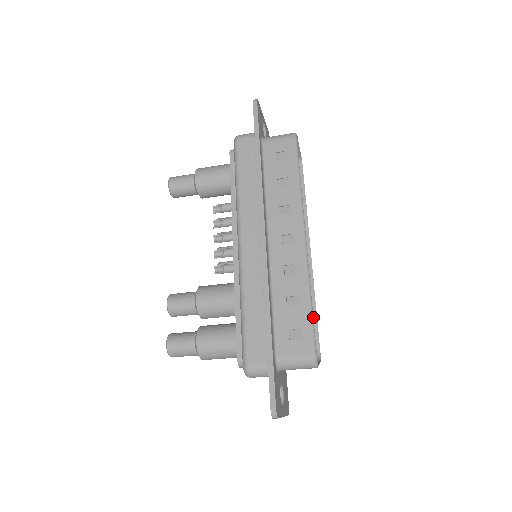
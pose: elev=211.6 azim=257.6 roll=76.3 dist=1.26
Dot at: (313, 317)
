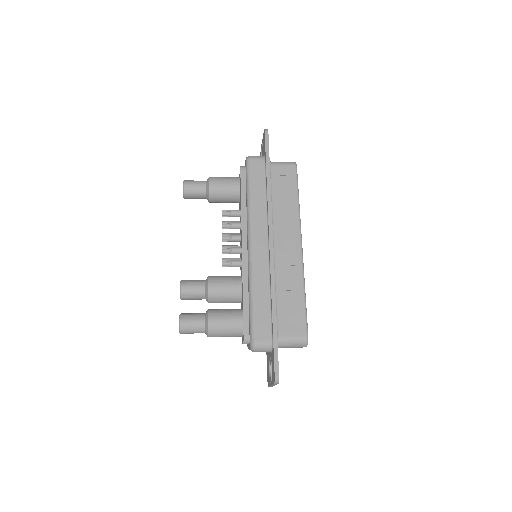
Dot at: occluded
